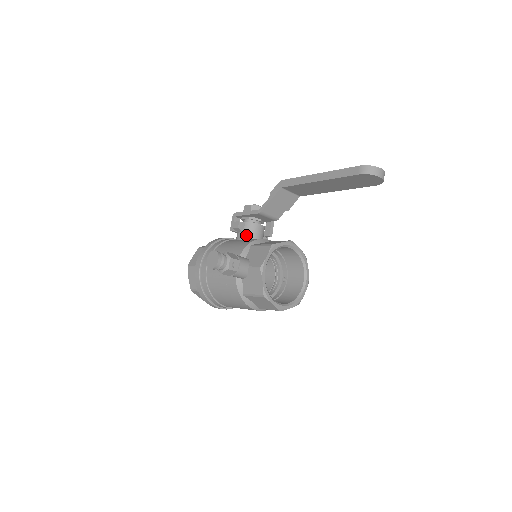
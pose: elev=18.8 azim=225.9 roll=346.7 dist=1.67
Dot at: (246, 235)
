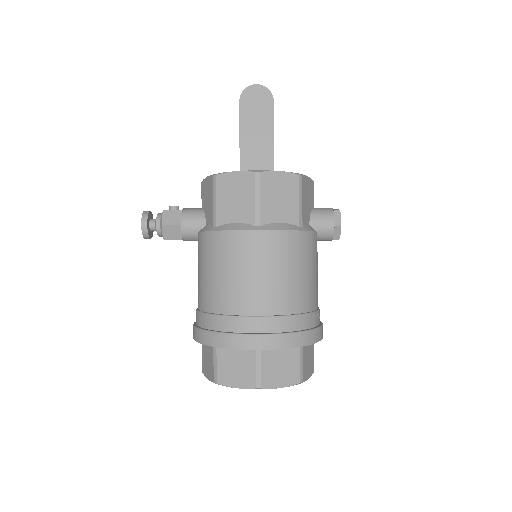
Dot at: occluded
